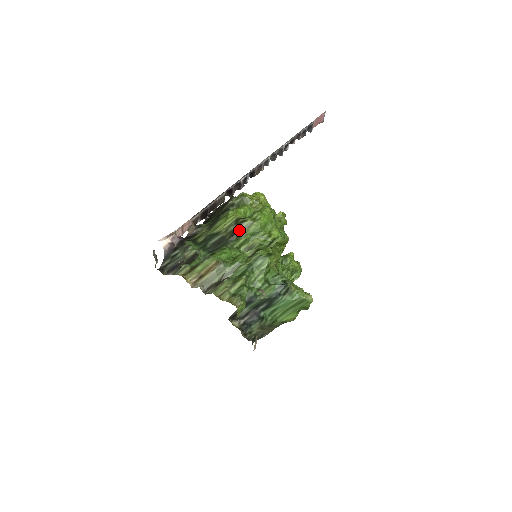
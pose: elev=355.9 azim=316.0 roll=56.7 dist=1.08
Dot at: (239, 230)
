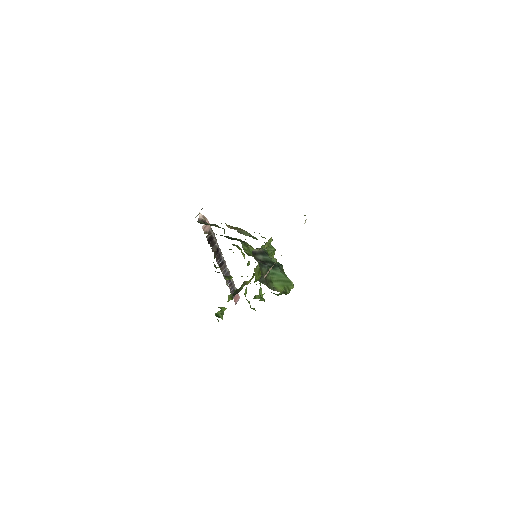
Dot at: (246, 242)
